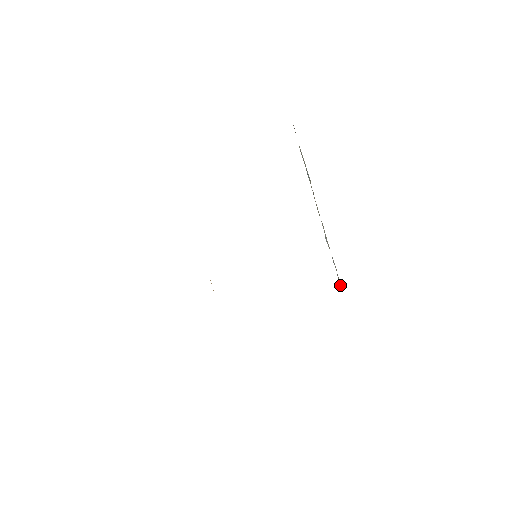
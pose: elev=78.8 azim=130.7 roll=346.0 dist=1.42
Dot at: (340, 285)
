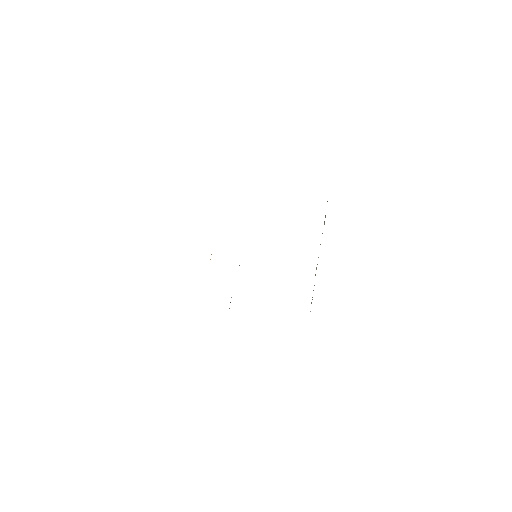
Dot at: occluded
